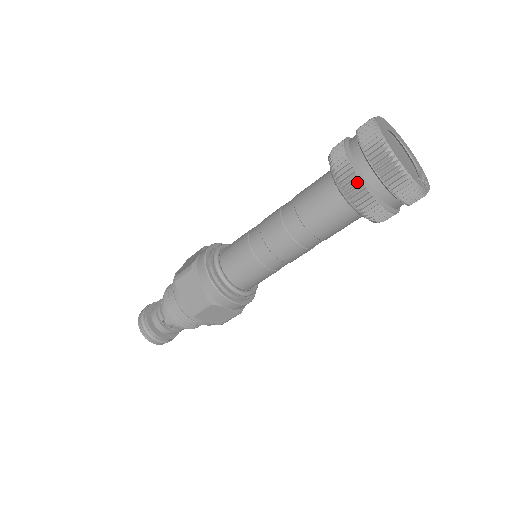
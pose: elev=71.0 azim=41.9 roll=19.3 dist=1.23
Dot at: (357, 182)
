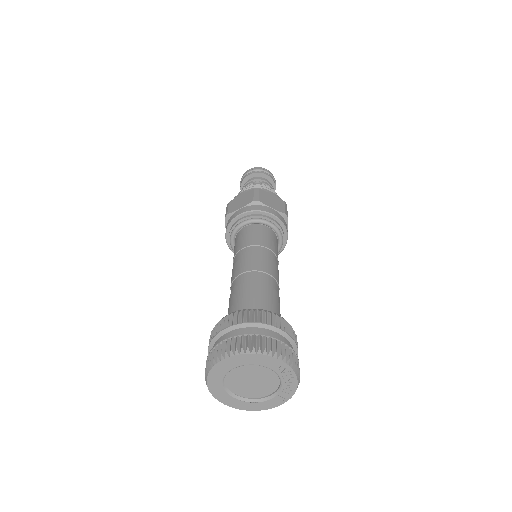
Dot at: occluded
